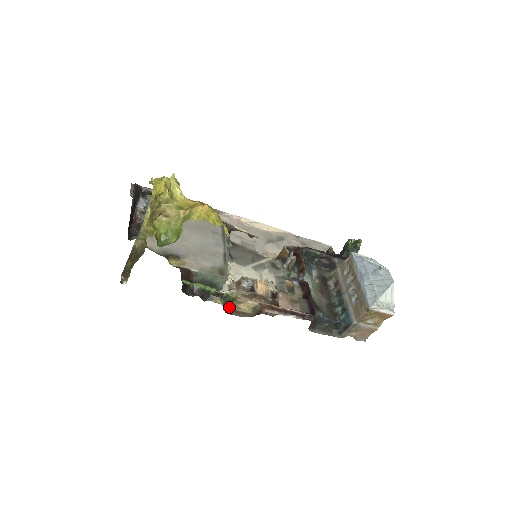
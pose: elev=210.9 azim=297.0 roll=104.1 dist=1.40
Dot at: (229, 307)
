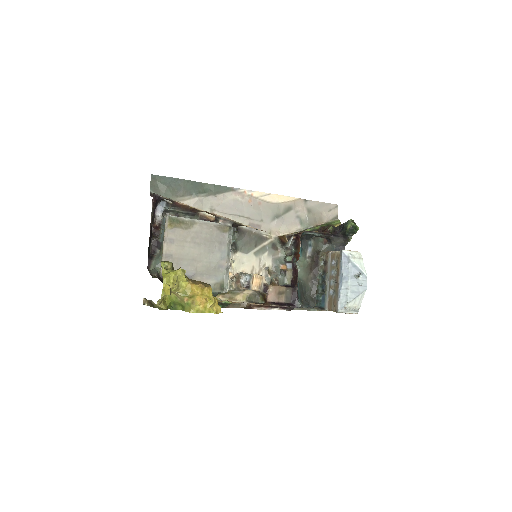
Dot at: occluded
